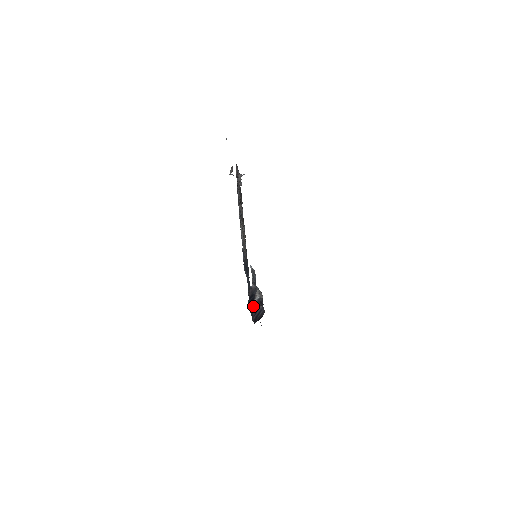
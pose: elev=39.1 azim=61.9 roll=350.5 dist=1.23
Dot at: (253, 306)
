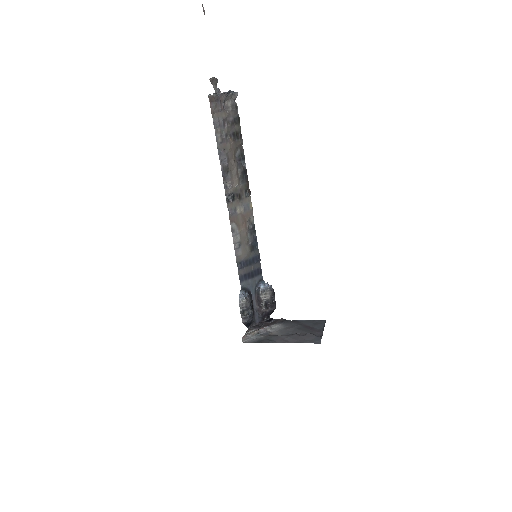
Dot at: (261, 311)
